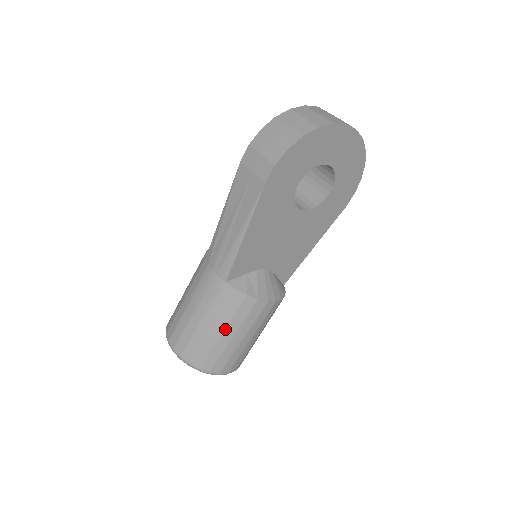
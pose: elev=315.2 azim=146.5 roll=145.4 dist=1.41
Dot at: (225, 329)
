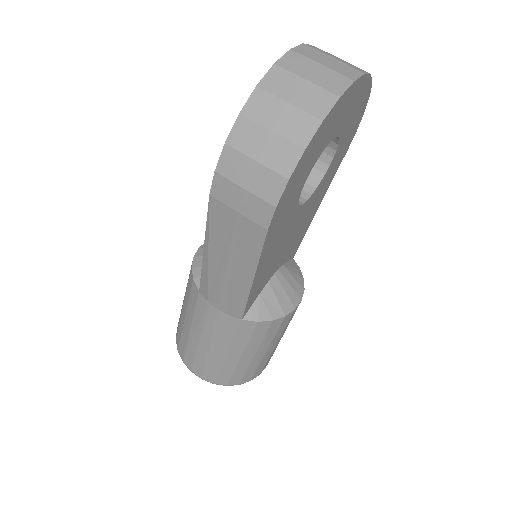
Dot at: (256, 352)
